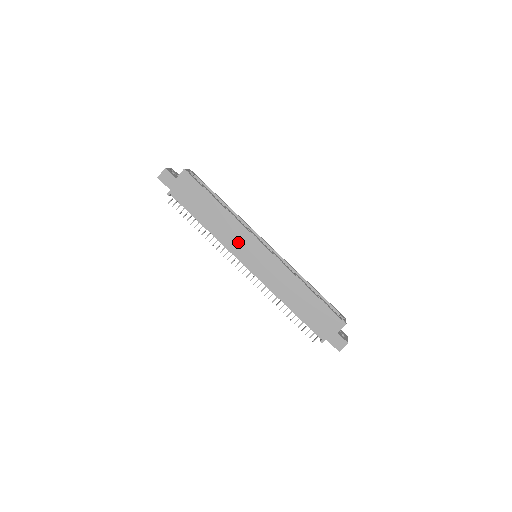
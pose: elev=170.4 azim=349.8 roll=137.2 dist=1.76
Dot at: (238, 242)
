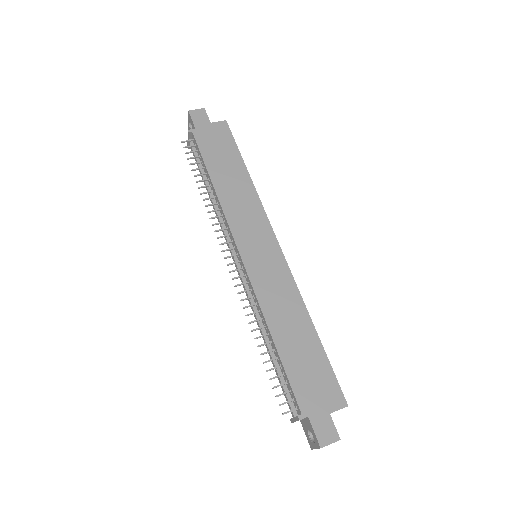
Dot at: (246, 222)
